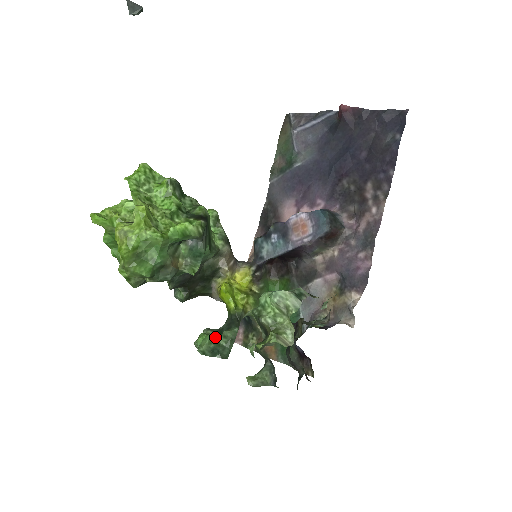
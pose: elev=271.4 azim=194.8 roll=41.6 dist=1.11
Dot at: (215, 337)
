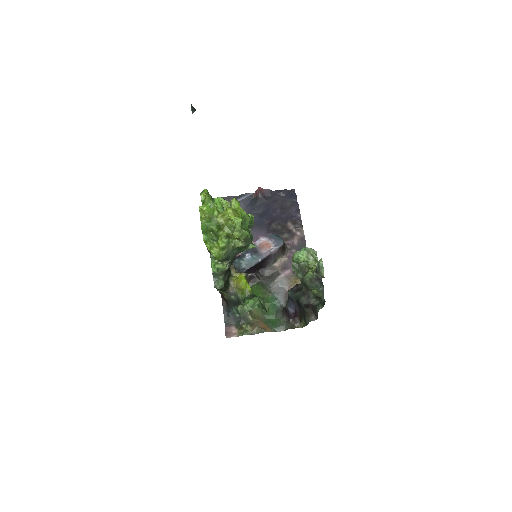
Dot at: occluded
